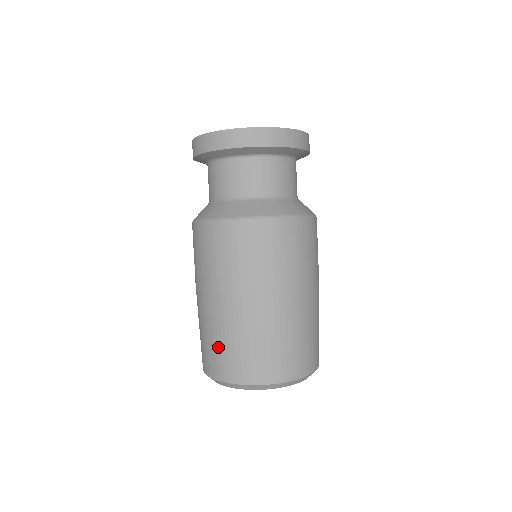
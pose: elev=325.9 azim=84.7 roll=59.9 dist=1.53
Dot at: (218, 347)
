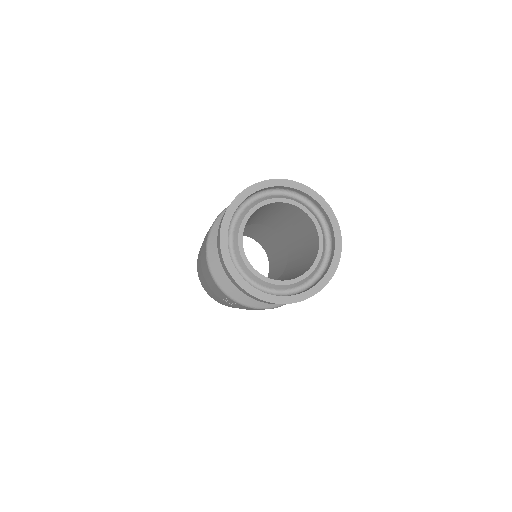
Dot at: occluded
